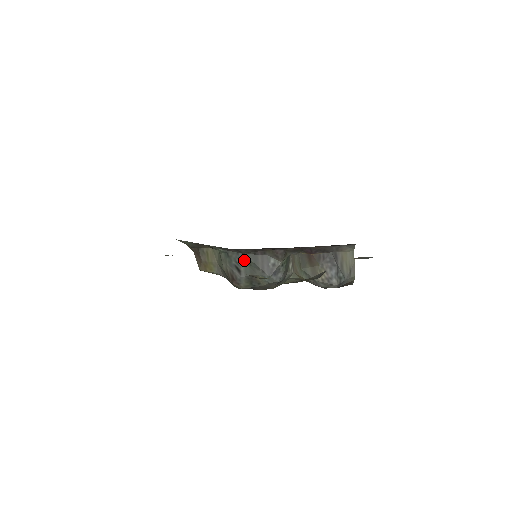
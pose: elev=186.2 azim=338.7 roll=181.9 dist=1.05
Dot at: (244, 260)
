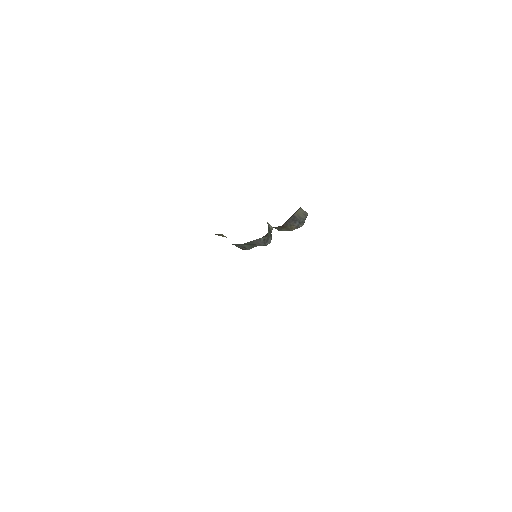
Dot at: (246, 245)
